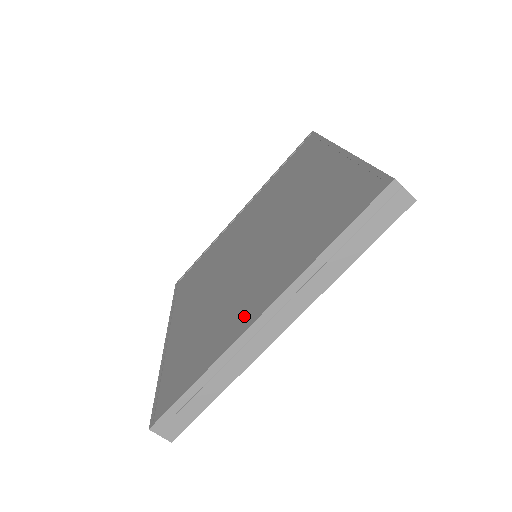
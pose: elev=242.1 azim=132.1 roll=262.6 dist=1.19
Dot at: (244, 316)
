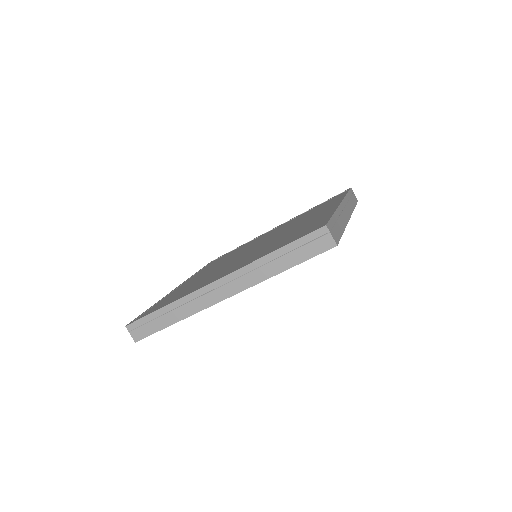
Dot at: (211, 280)
